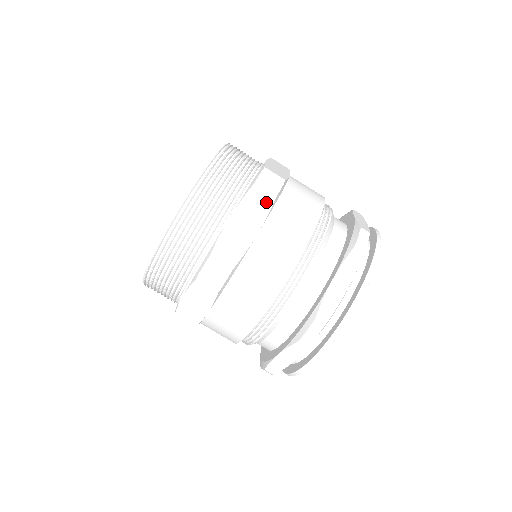
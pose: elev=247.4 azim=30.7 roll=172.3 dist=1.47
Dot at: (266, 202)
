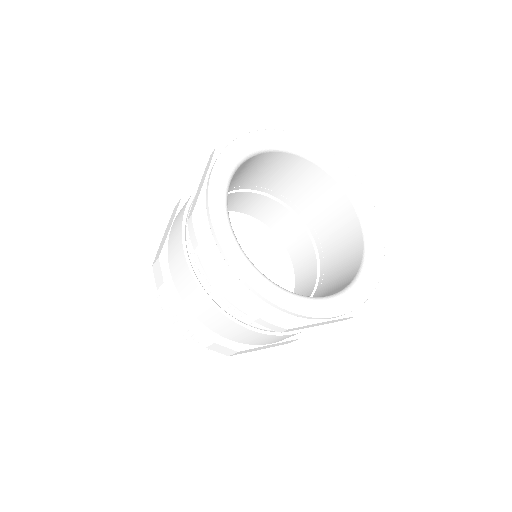
Dot at: (177, 207)
